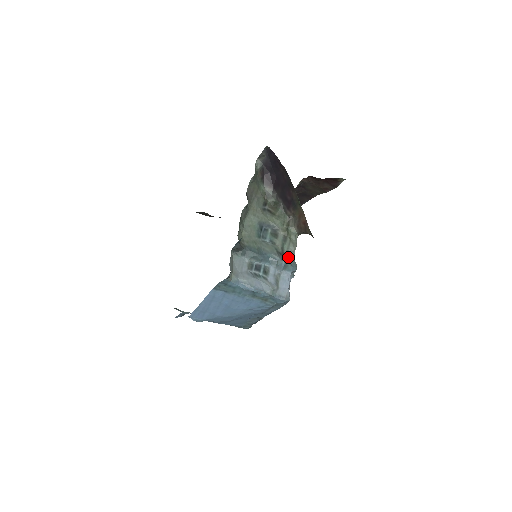
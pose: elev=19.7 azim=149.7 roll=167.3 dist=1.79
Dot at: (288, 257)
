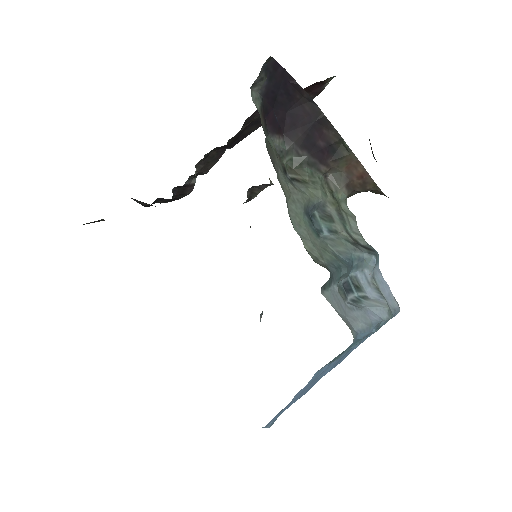
Dot at: (364, 243)
